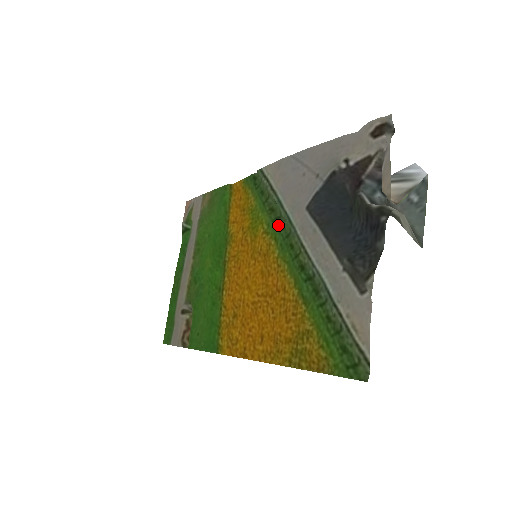
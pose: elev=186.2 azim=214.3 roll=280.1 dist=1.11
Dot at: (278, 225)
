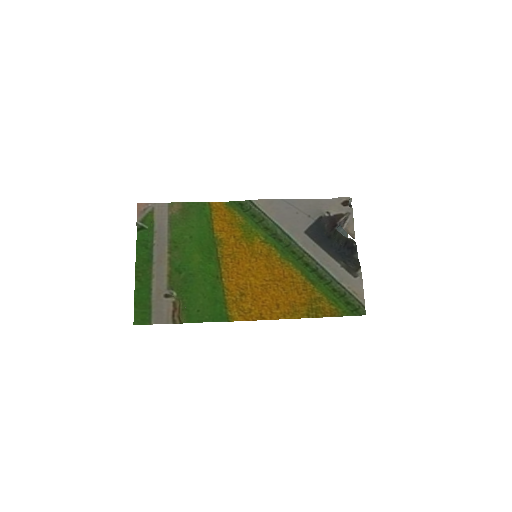
Dot at: (276, 239)
